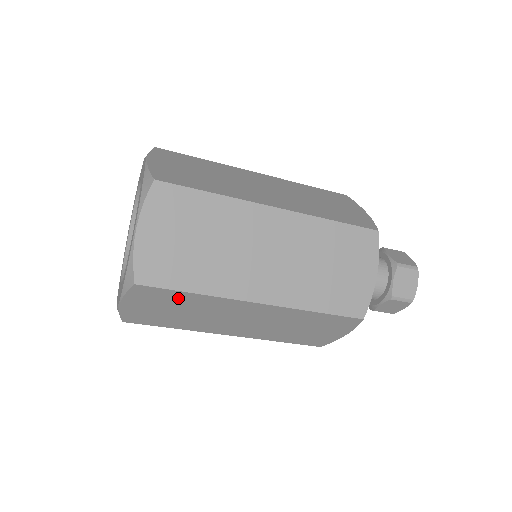
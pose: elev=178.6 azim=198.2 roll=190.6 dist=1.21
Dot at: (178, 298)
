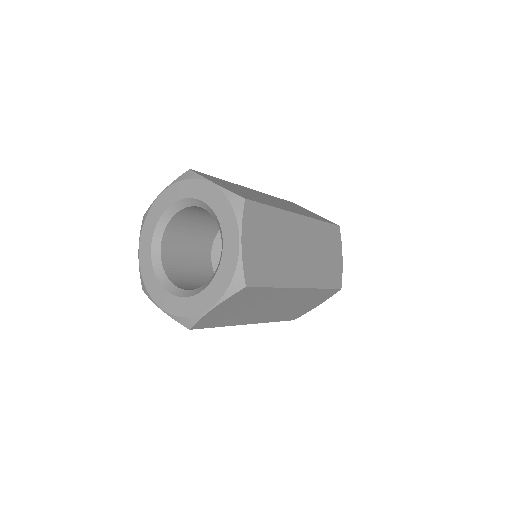
Dot at: (258, 294)
